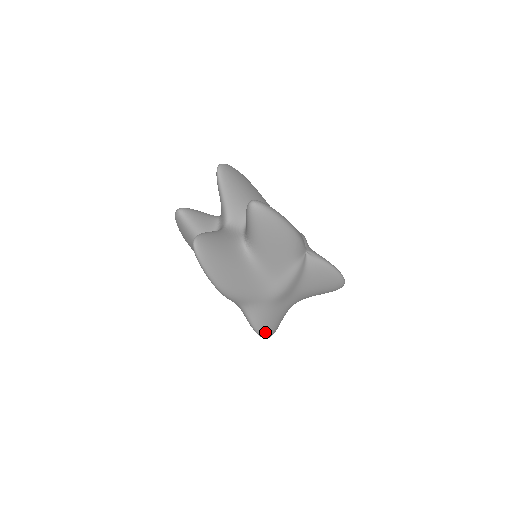
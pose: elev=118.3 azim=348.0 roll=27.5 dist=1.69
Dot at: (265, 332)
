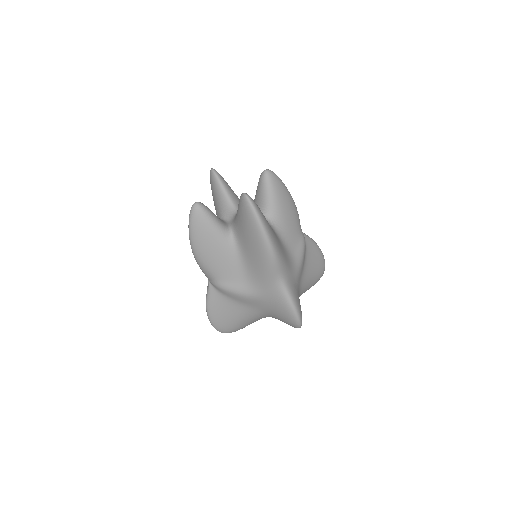
Dot at: (300, 314)
